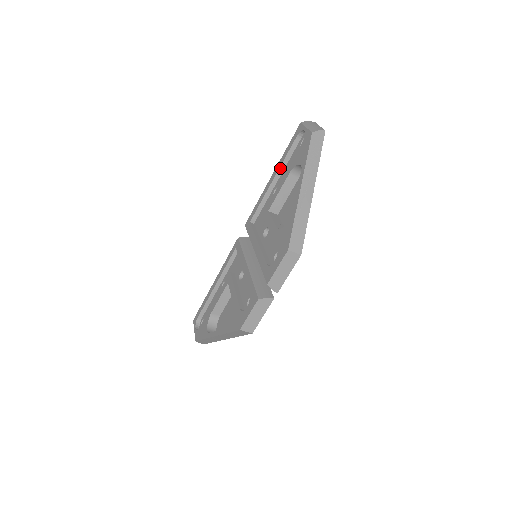
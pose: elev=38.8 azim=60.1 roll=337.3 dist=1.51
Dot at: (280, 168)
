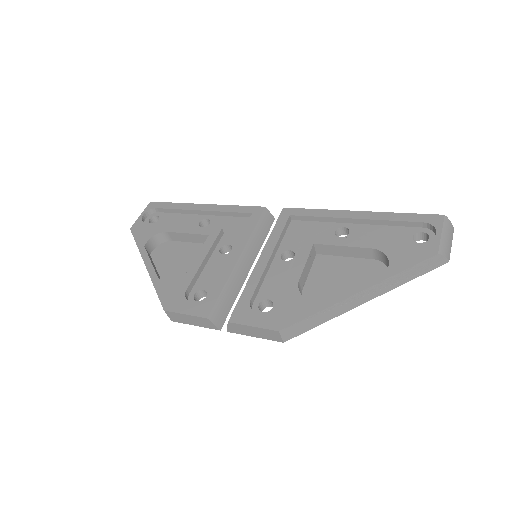
Dot at: (373, 220)
